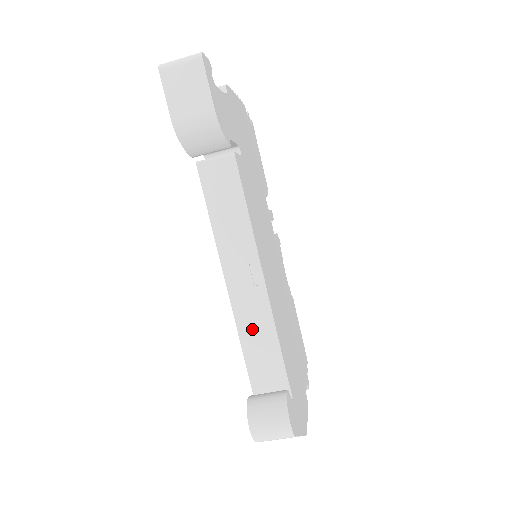
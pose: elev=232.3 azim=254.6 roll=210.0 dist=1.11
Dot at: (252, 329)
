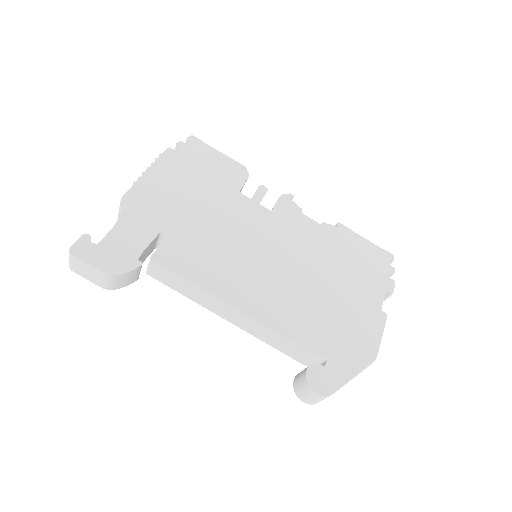
Dot at: (265, 336)
